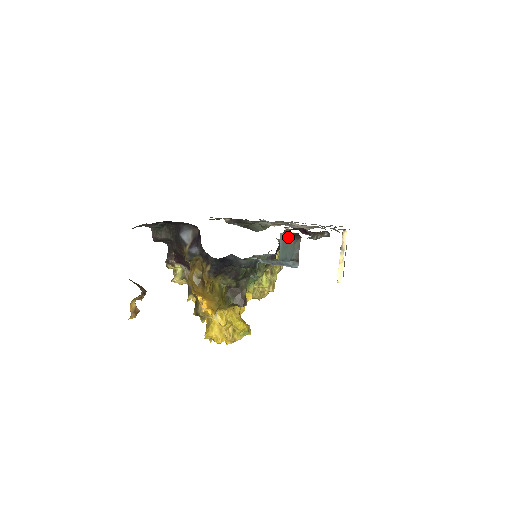
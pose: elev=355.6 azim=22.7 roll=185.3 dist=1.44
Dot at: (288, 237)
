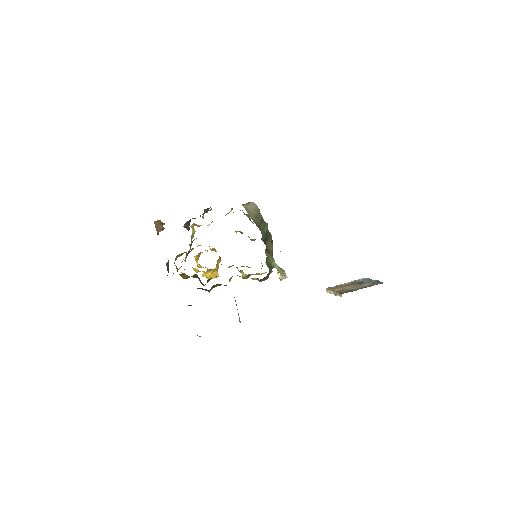
Dot at: occluded
